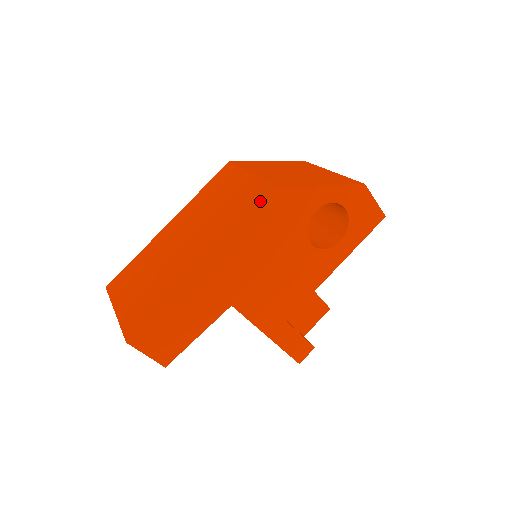
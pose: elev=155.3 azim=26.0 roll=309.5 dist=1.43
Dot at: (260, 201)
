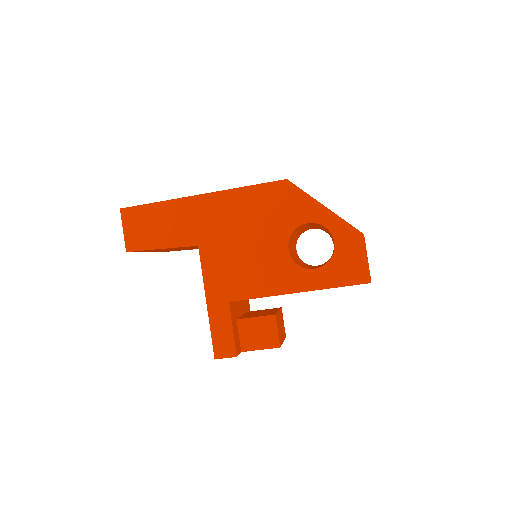
Dot at: (269, 182)
